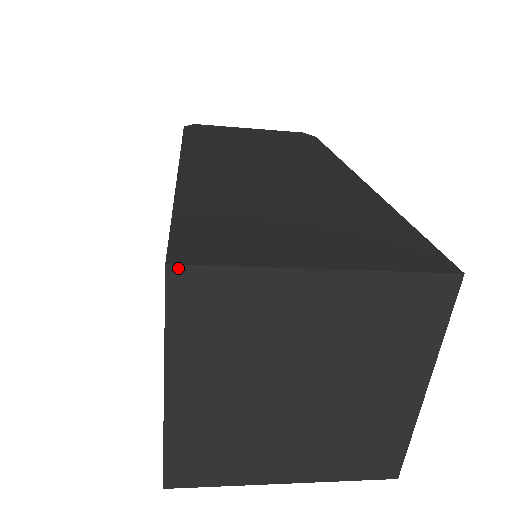
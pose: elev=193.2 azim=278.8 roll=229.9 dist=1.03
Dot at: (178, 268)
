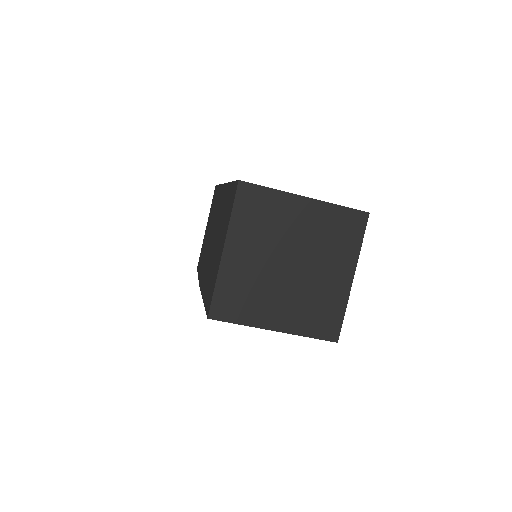
Dot at: (244, 183)
